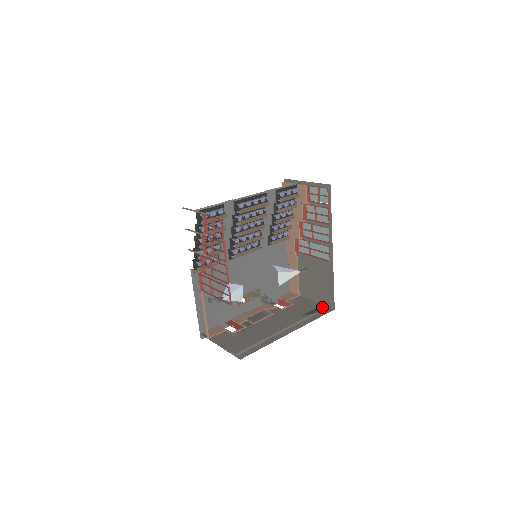
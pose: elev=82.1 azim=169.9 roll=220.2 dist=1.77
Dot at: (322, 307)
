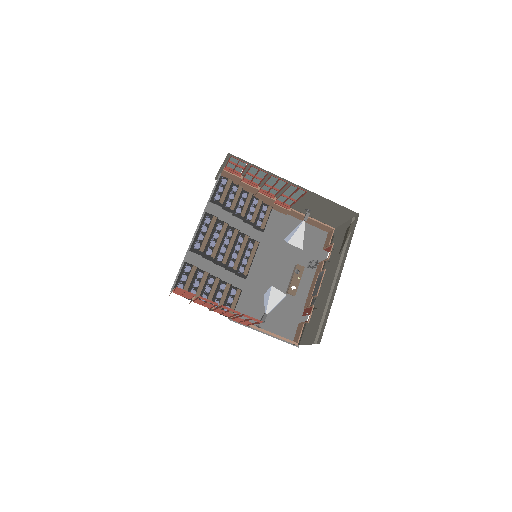
Dot at: (349, 224)
